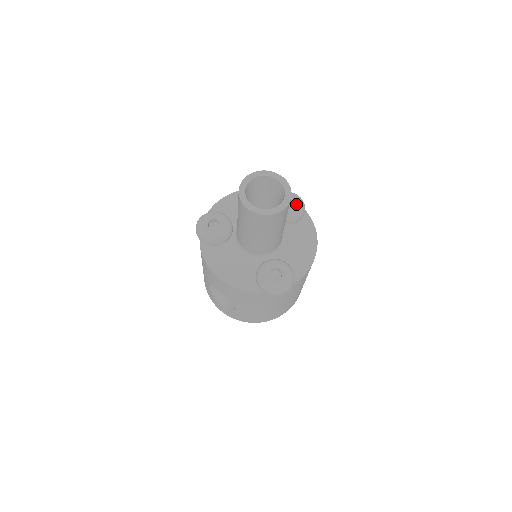
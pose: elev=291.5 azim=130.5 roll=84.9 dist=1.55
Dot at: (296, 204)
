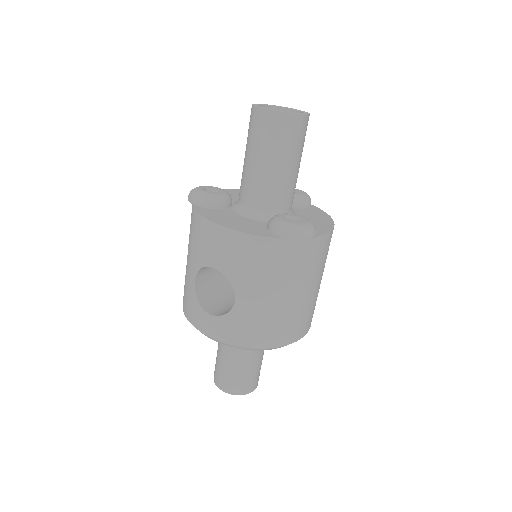
Dot at: (301, 192)
